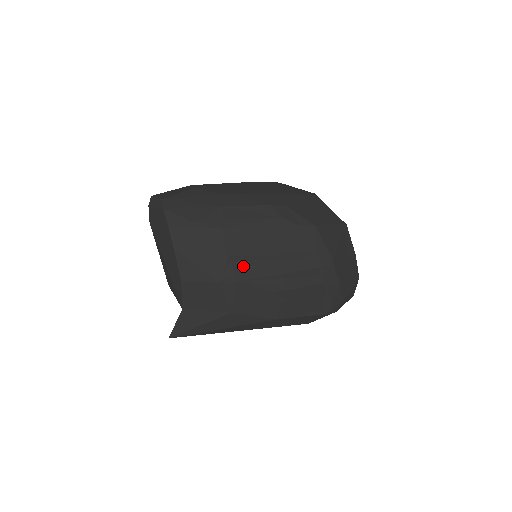
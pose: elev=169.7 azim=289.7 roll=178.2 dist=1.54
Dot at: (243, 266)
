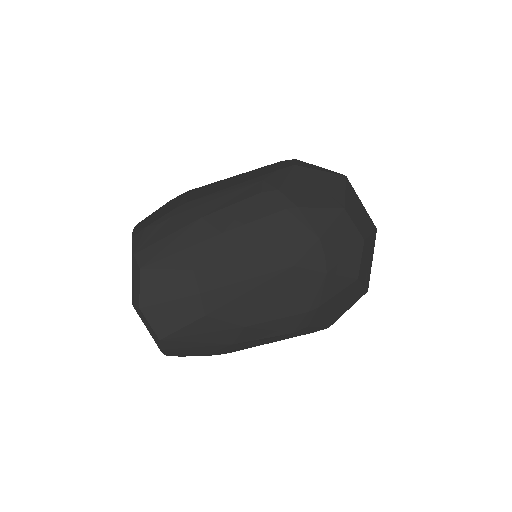
Dot at: occluded
